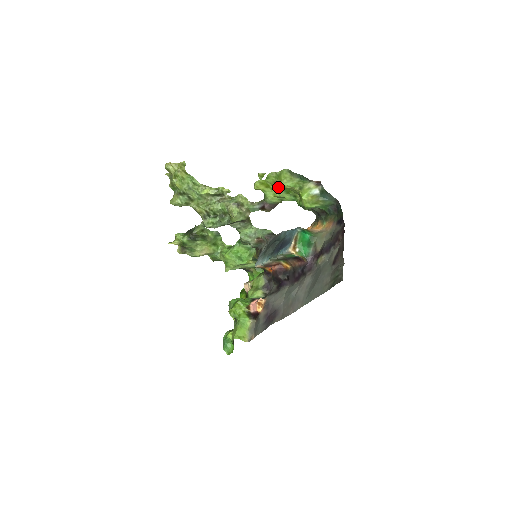
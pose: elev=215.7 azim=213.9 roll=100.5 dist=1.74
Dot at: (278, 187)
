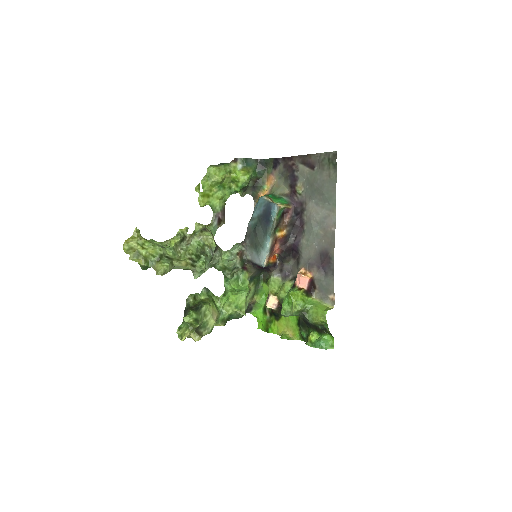
Dot at: (215, 188)
